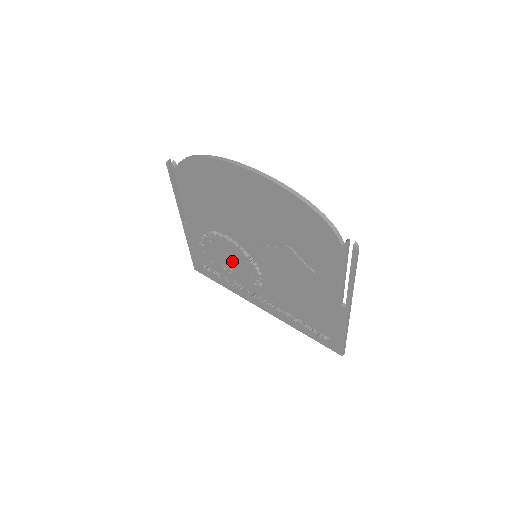
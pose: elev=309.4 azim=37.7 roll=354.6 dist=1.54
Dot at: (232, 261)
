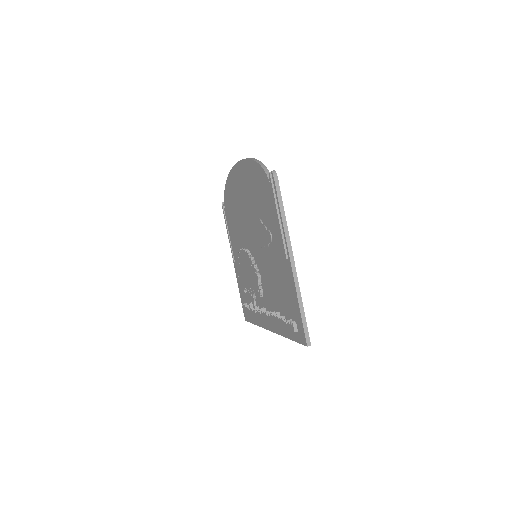
Dot at: (248, 275)
